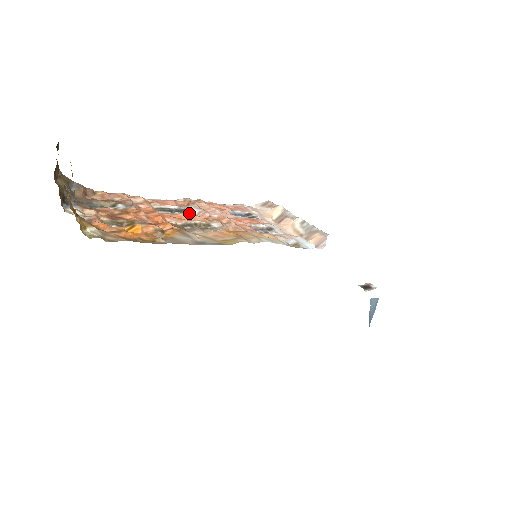
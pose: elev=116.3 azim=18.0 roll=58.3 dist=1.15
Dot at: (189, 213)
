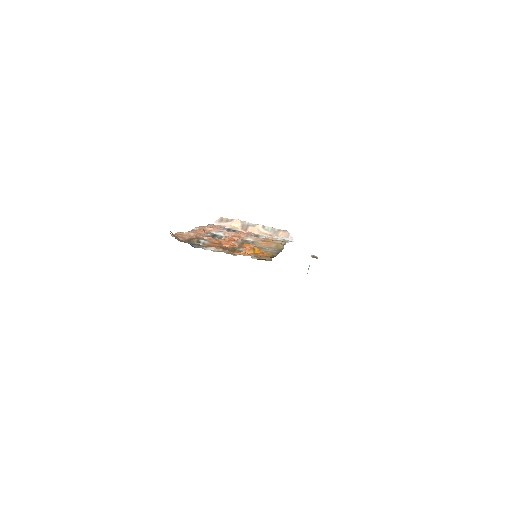
Dot at: (220, 236)
